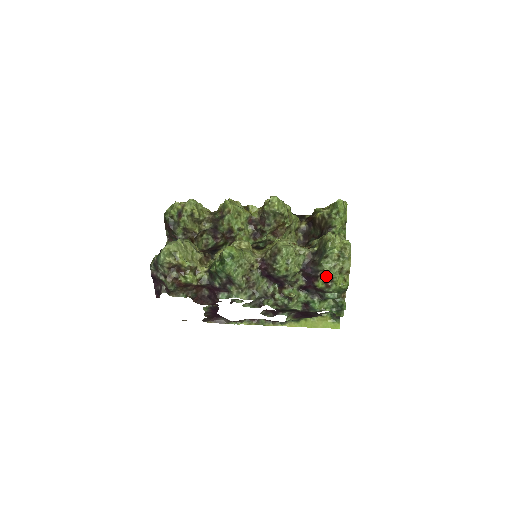
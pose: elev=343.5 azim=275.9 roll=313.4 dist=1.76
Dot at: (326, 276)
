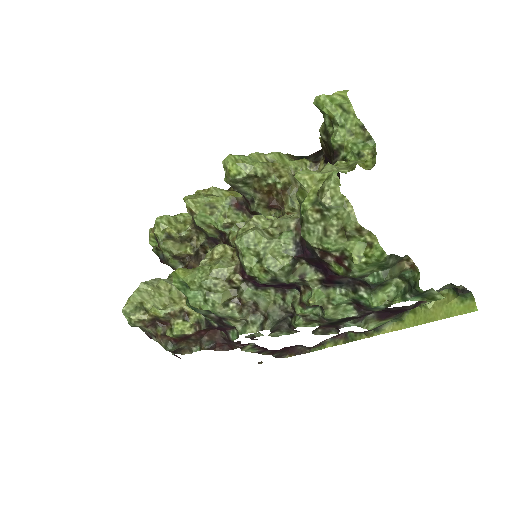
Dot at: (330, 253)
